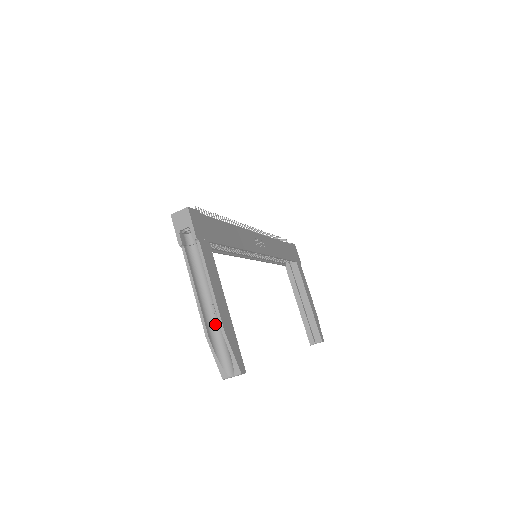
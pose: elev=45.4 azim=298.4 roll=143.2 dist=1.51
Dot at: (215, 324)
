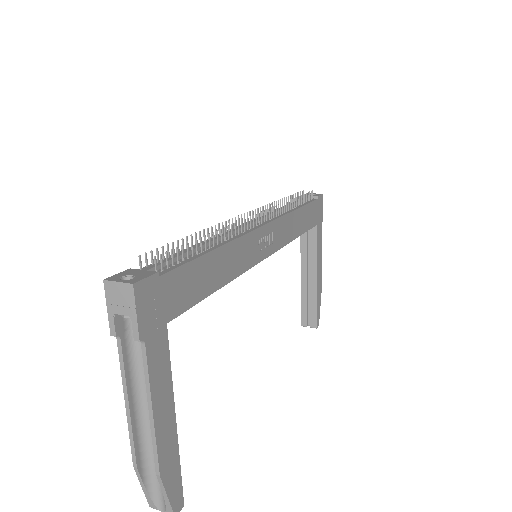
Dot at: (152, 446)
